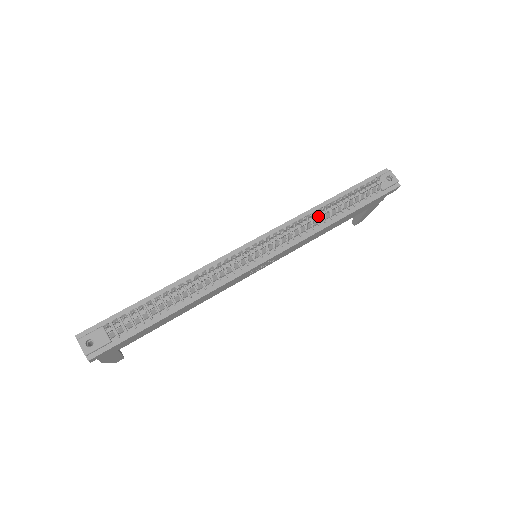
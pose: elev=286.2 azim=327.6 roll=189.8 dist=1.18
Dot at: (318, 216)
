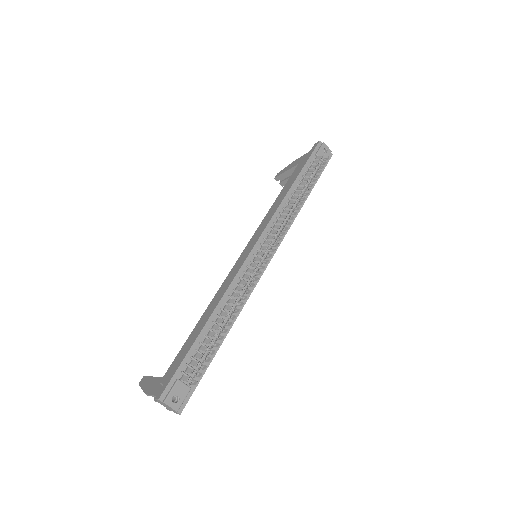
Dot at: (291, 203)
